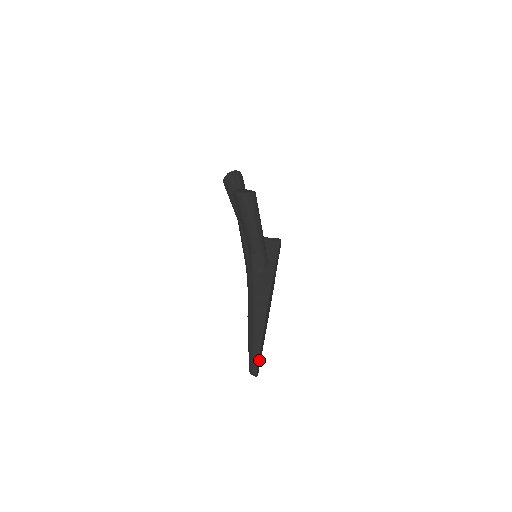
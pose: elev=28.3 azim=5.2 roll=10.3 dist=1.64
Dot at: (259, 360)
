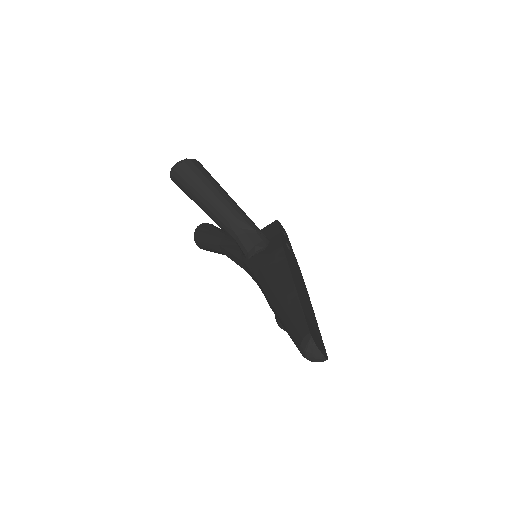
Dot at: (312, 330)
